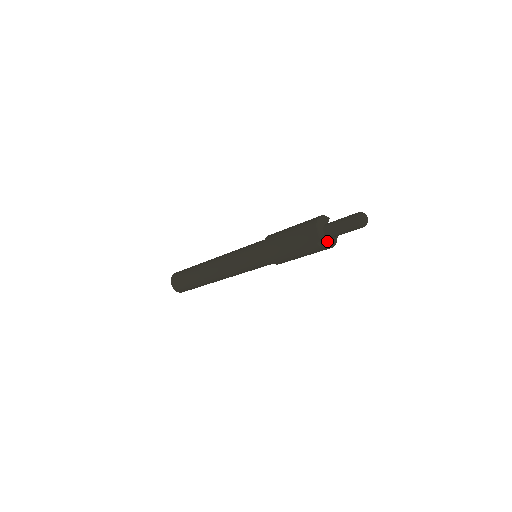
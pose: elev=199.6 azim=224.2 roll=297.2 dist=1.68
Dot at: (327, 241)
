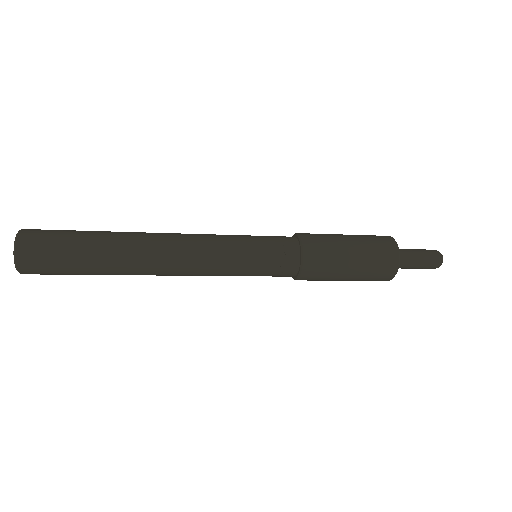
Dot at: occluded
